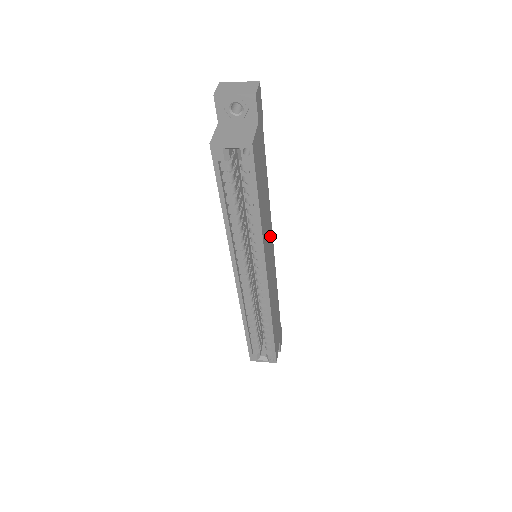
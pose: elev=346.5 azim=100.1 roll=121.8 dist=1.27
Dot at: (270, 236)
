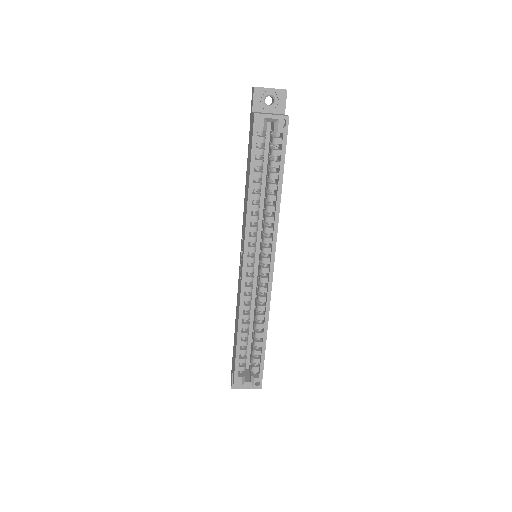
Dot at: occluded
